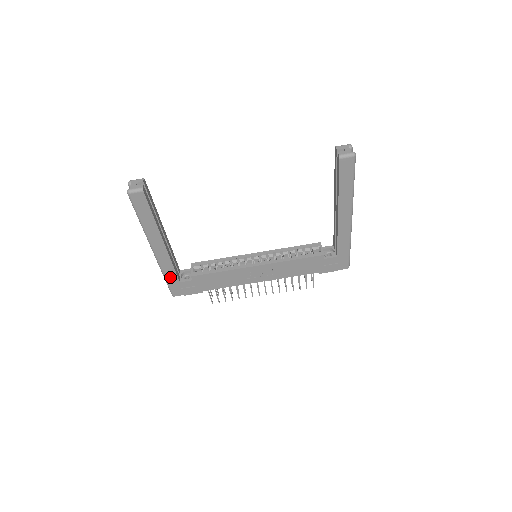
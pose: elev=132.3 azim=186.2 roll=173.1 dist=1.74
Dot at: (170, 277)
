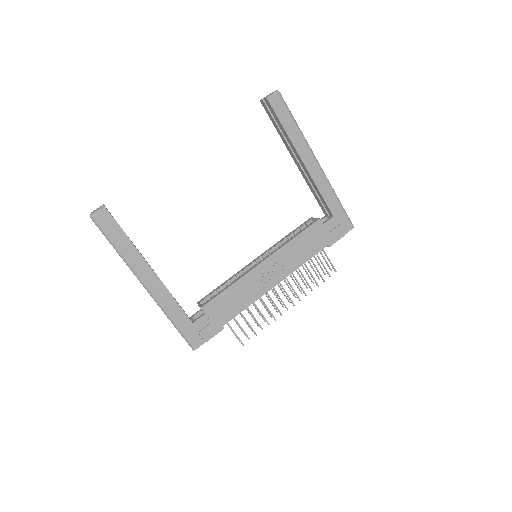
Dot at: (179, 320)
